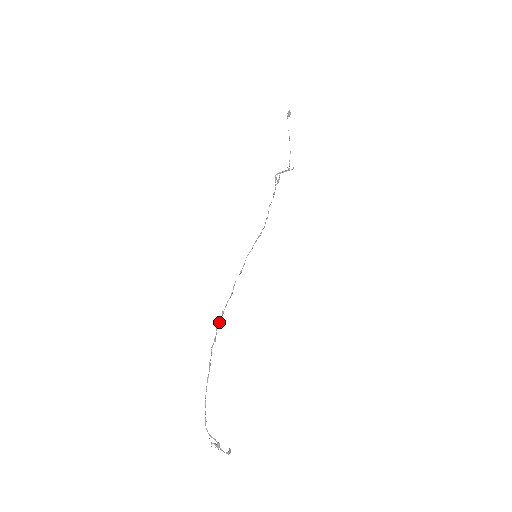
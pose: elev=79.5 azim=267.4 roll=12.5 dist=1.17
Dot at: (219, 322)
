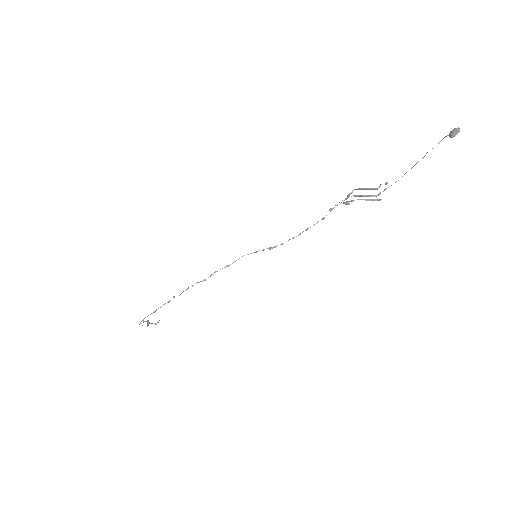
Dot at: (179, 295)
